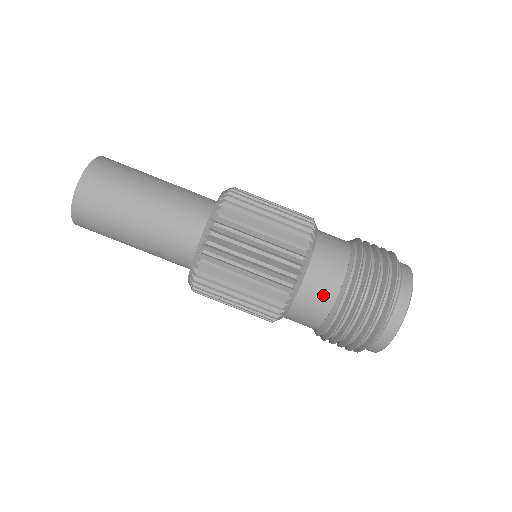
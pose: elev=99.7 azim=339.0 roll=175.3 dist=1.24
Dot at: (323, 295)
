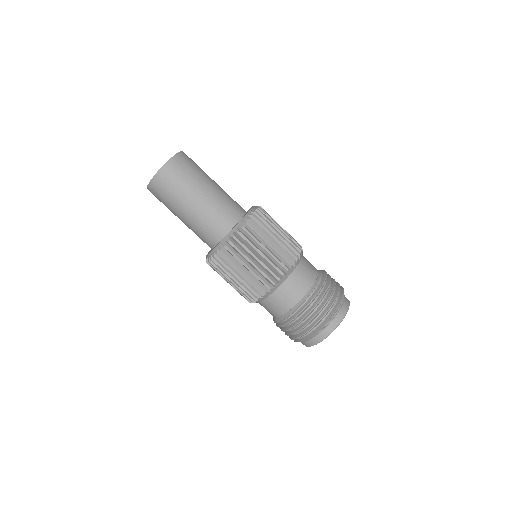
Dot at: (298, 290)
